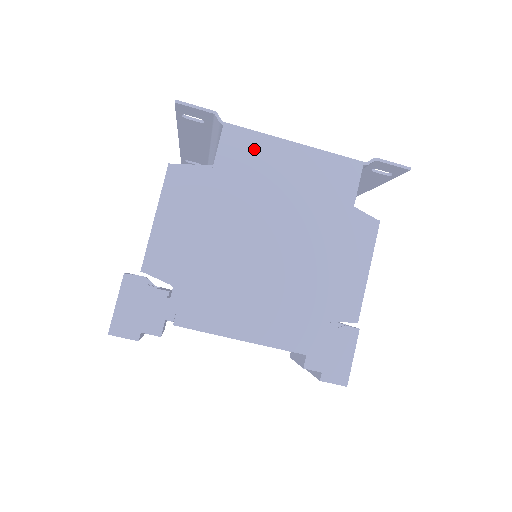
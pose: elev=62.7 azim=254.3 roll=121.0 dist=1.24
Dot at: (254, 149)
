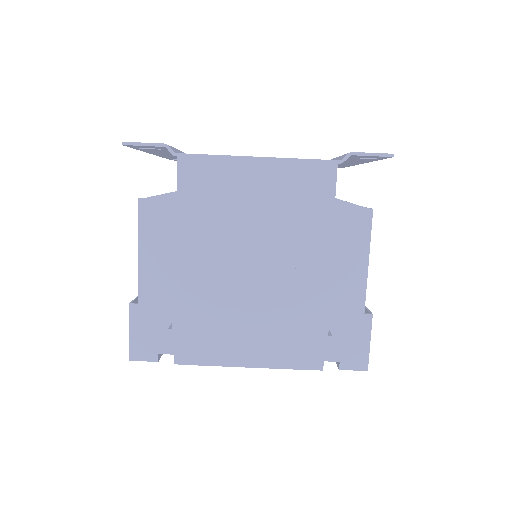
Dot at: (215, 175)
